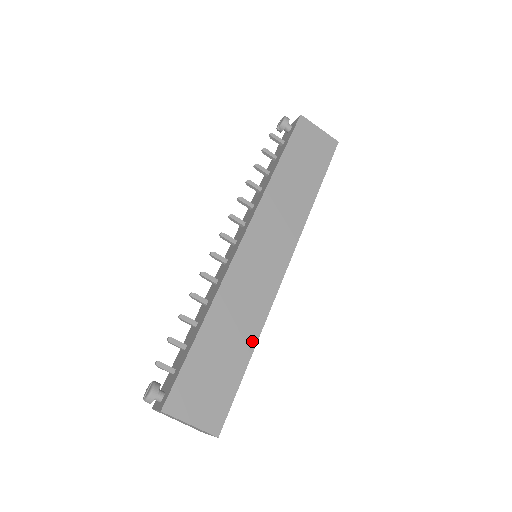
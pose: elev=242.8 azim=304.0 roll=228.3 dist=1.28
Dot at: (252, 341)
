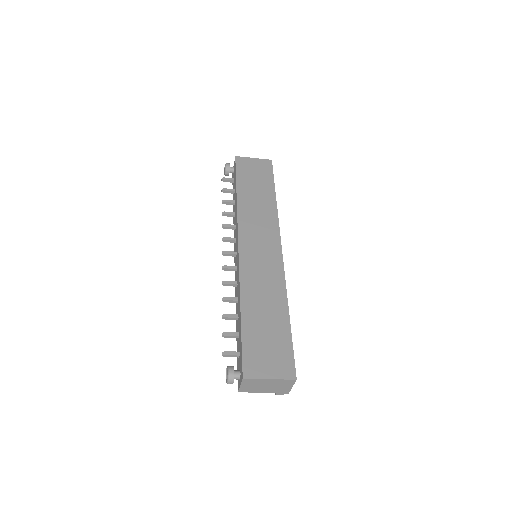
Dot at: (284, 306)
